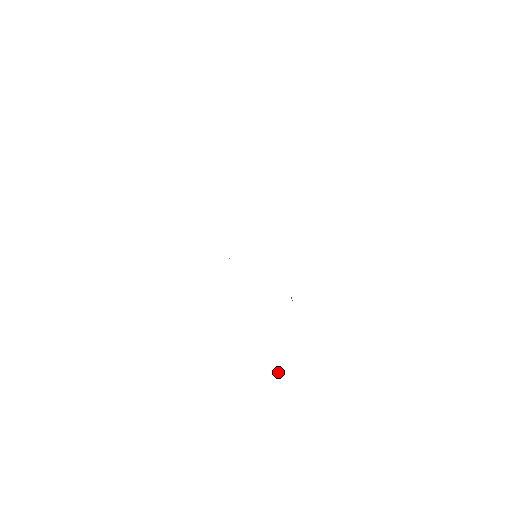
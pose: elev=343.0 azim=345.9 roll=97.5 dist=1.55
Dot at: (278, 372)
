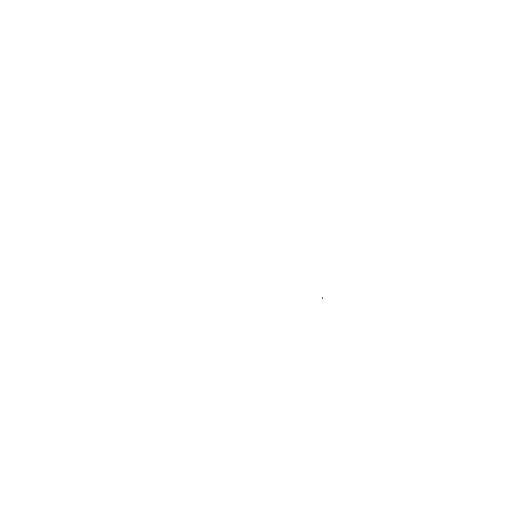
Dot at: occluded
